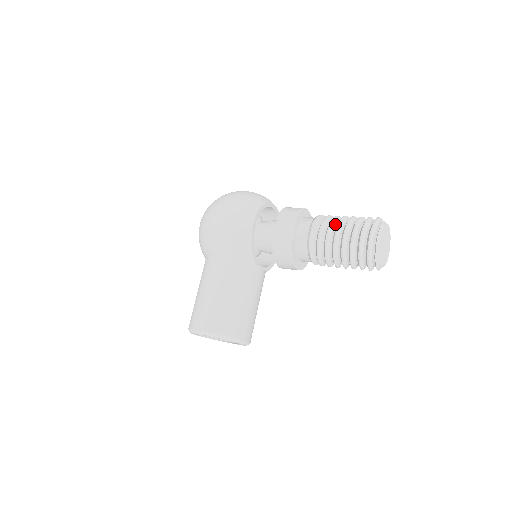
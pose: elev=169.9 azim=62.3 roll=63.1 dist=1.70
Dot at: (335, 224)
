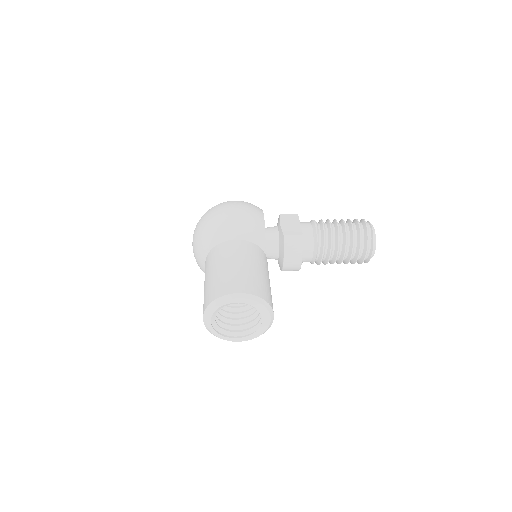
Dot at: (331, 223)
